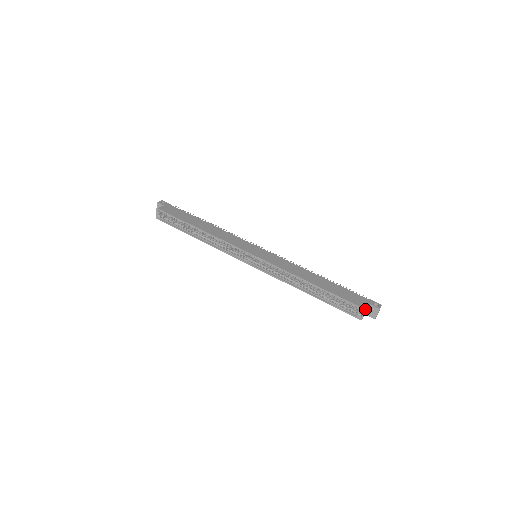
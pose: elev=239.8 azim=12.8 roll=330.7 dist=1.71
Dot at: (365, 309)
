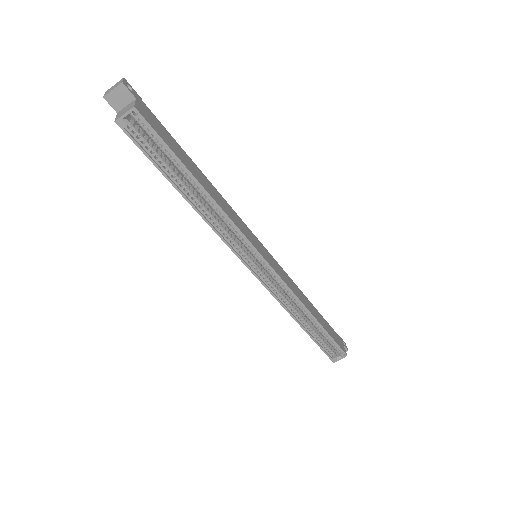
Dot at: occluded
